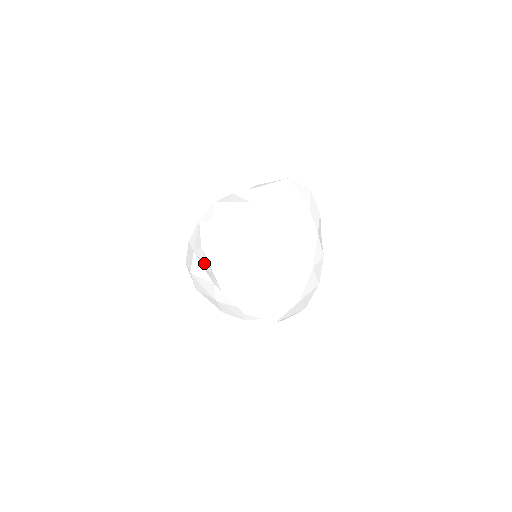
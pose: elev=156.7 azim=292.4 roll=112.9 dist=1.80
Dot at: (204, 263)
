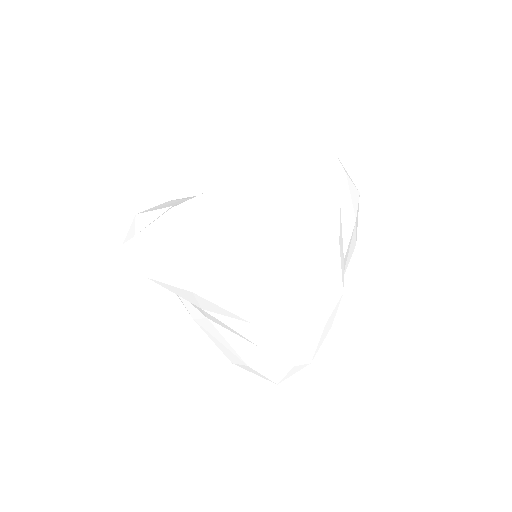
Dot at: occluded
